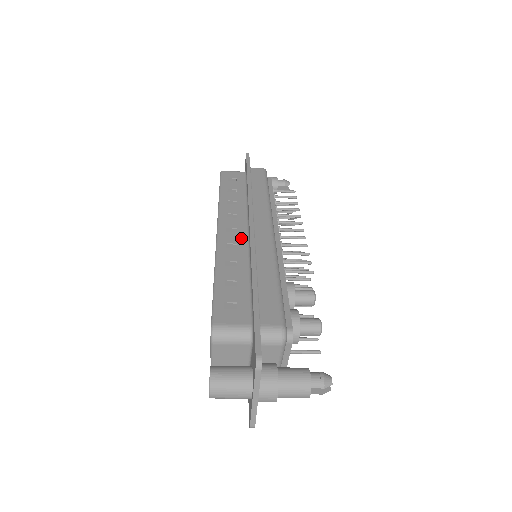
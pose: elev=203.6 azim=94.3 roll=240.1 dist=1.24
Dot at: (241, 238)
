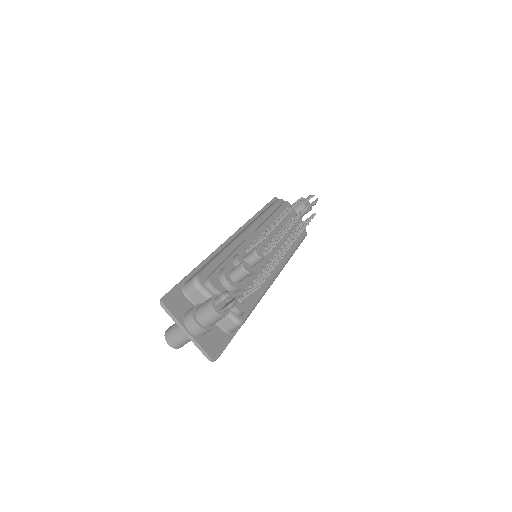
Dot at: occluded
